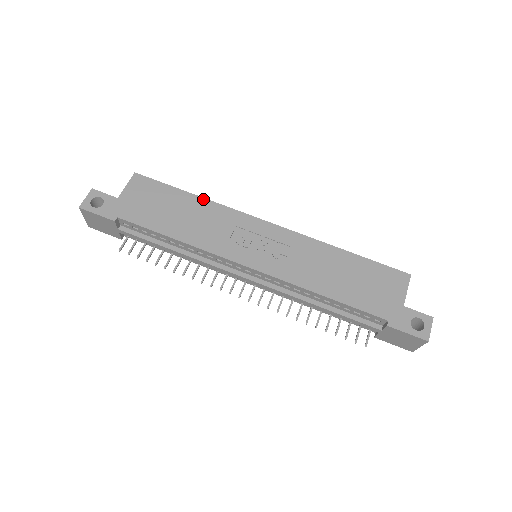
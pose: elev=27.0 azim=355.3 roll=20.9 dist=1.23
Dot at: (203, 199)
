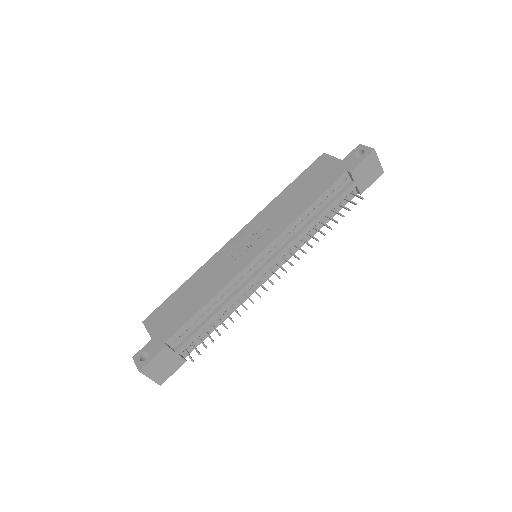
Dot at: (192, 276)
